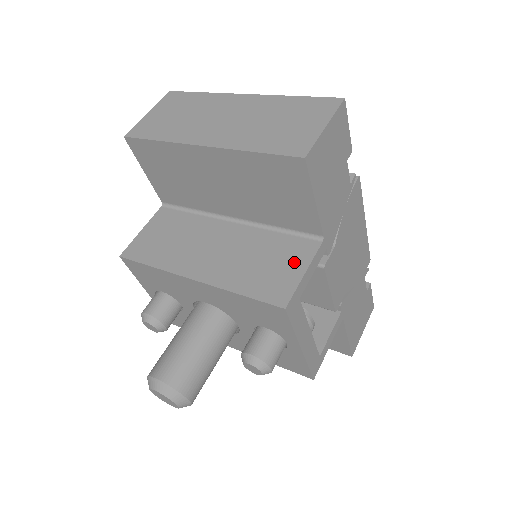
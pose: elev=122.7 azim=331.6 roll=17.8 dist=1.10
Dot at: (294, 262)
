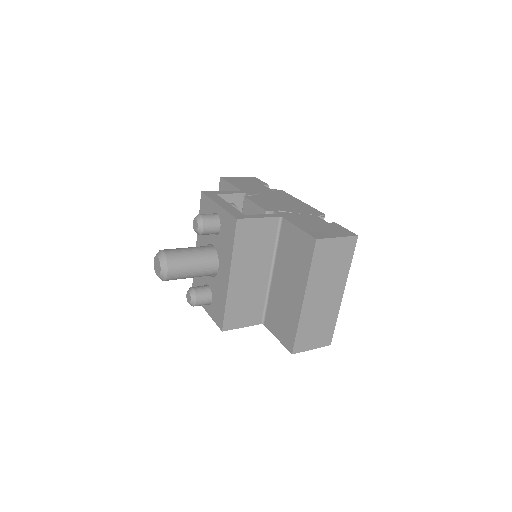
Dot at: occluded
